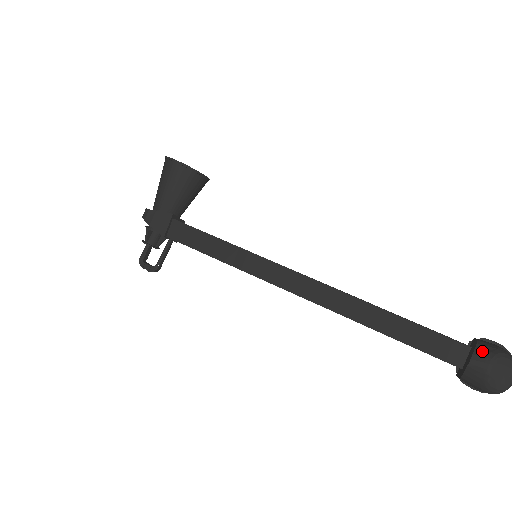
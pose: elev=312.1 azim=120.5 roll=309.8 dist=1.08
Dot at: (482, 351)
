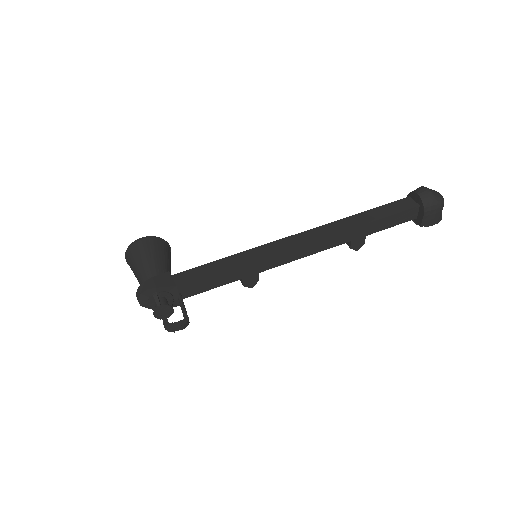
Dot at: (415, 190)
